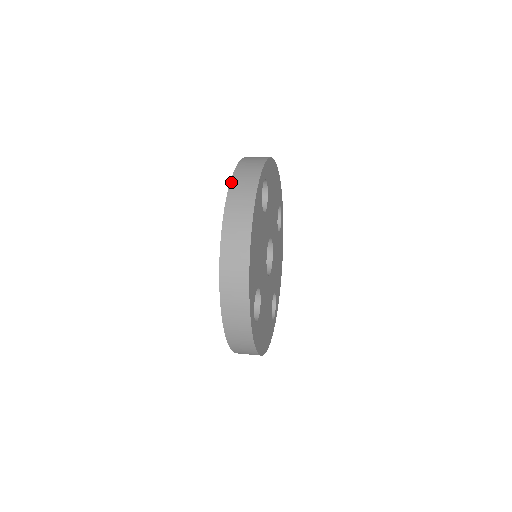
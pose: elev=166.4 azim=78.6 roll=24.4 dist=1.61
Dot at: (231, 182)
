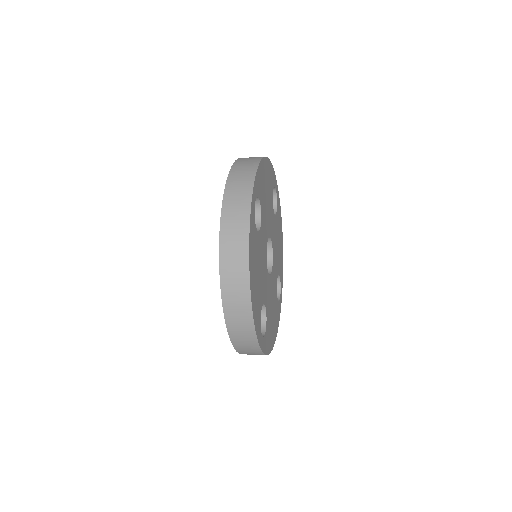
Dot at: (221, 217)
